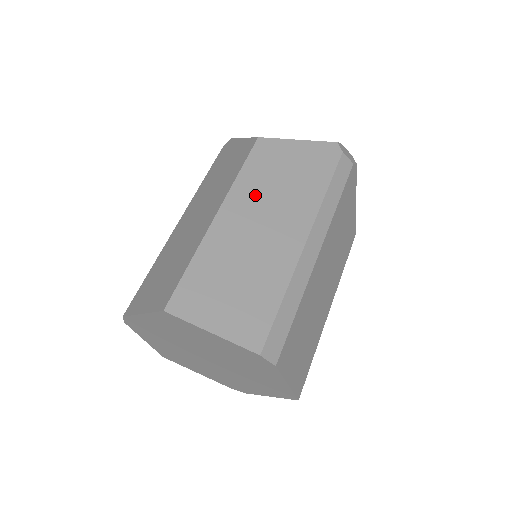
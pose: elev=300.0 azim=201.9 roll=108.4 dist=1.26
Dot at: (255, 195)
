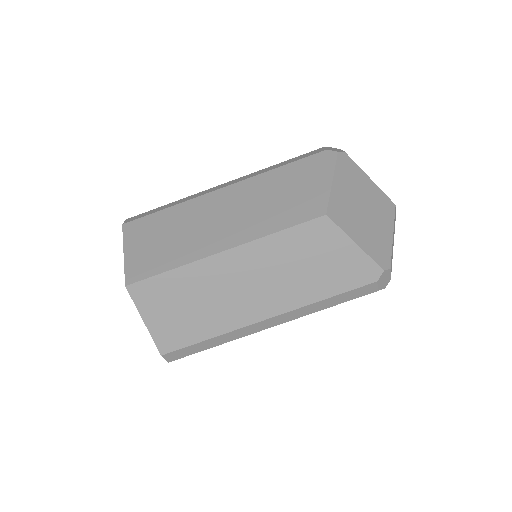
Dot at: (268, 260)
